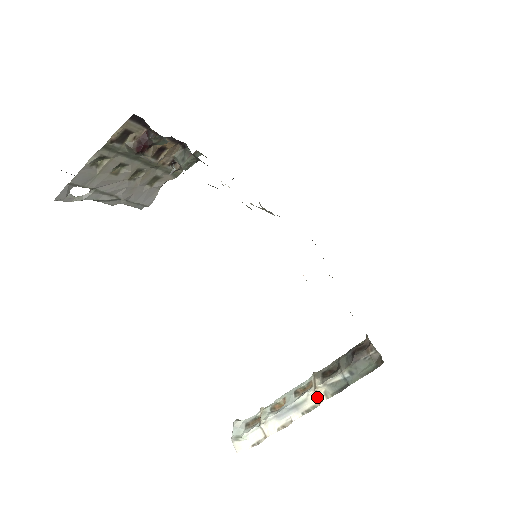
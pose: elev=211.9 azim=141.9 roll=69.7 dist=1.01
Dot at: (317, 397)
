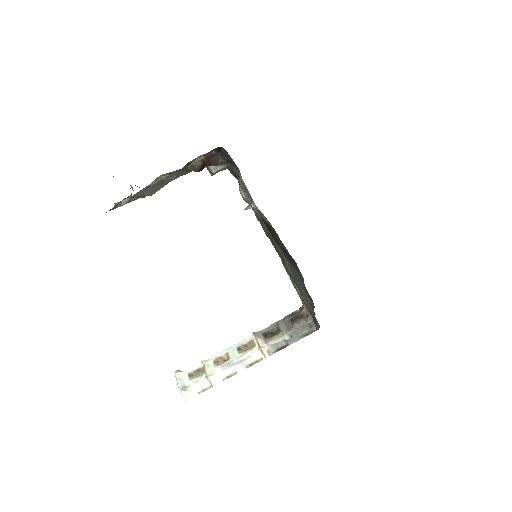
Dot at: (261, 354)
